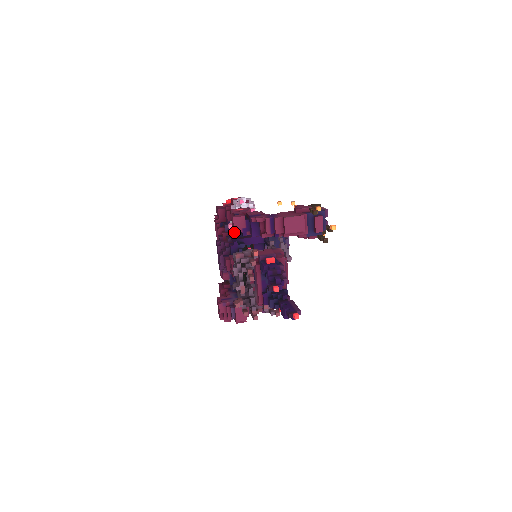
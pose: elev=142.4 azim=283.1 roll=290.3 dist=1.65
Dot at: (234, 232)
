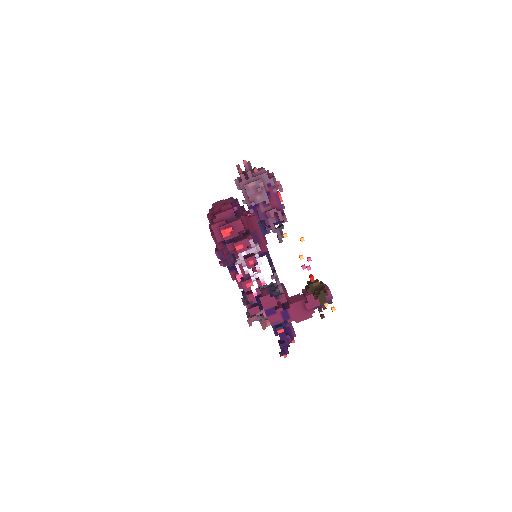
Dot at: occluded
